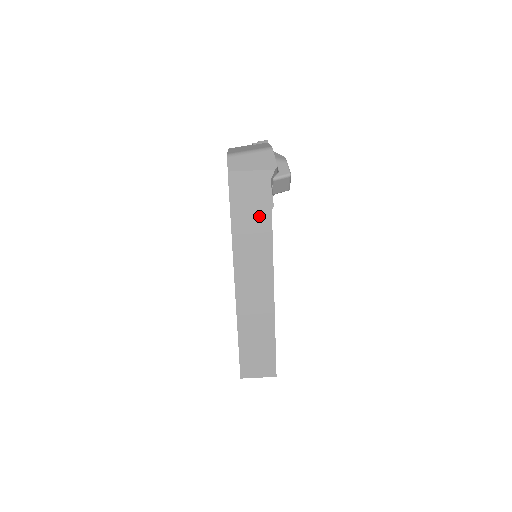
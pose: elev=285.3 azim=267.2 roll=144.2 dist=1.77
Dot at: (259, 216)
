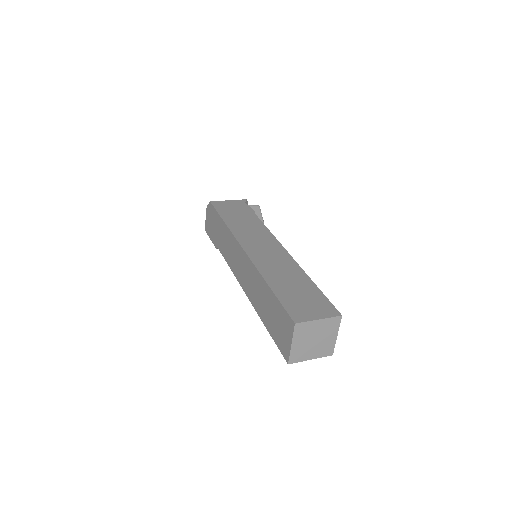
Dot at: (245, 216)
